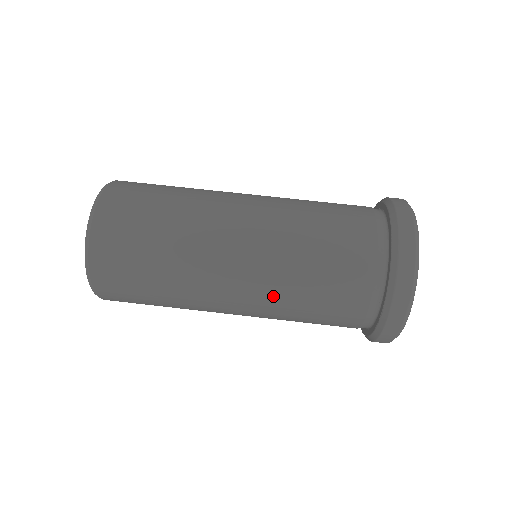
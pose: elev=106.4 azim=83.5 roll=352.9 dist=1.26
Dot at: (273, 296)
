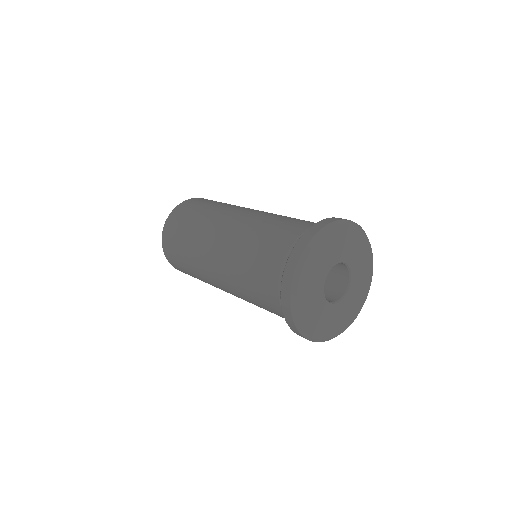
Dot at: (231, 258)
